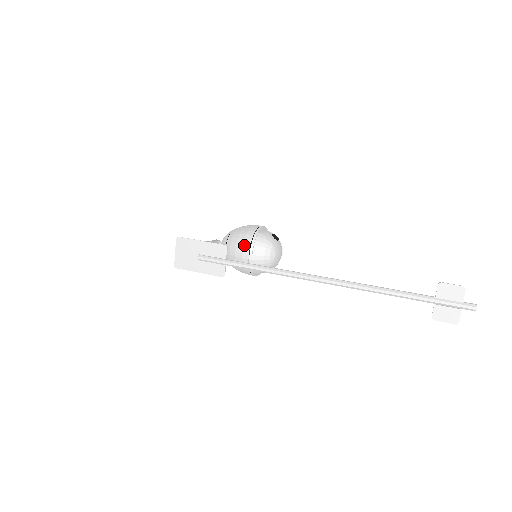
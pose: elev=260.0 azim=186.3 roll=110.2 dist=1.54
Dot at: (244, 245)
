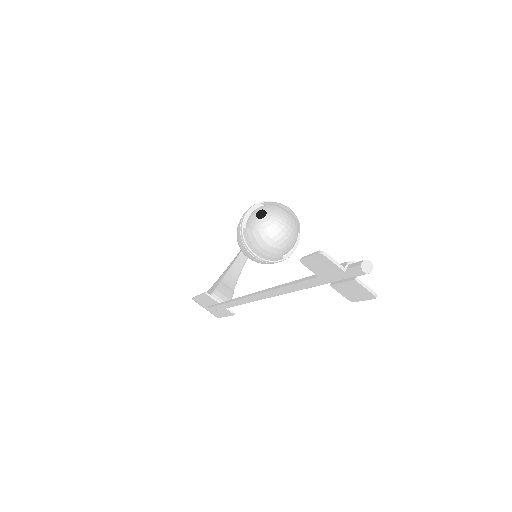
Dot at: (244, 250)
